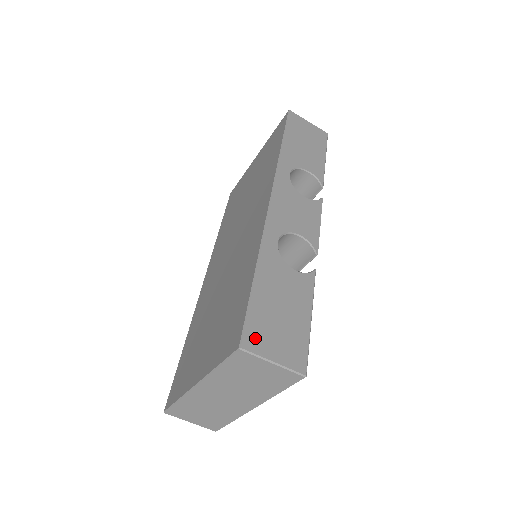
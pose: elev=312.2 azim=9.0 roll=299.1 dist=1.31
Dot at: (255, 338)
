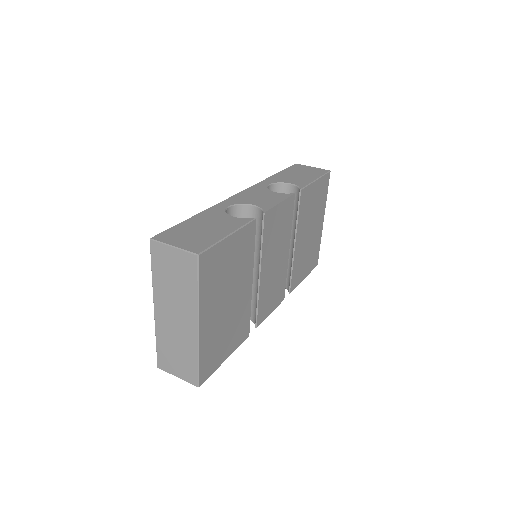
Dot at: (167, 236)
